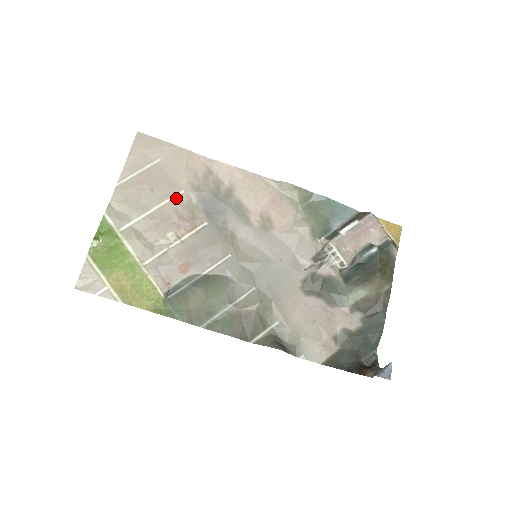
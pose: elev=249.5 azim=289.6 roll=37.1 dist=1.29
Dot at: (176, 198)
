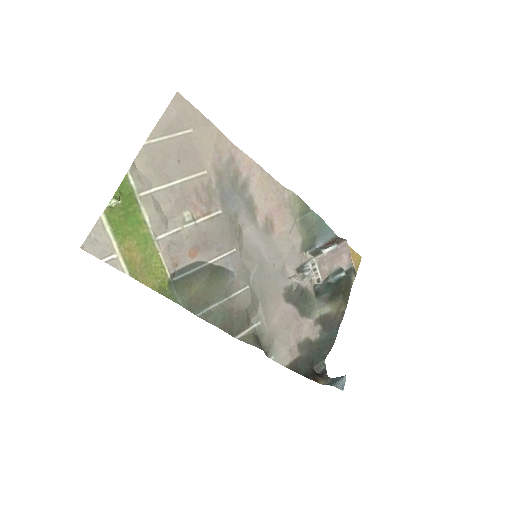
Dot at: (199, 177)
